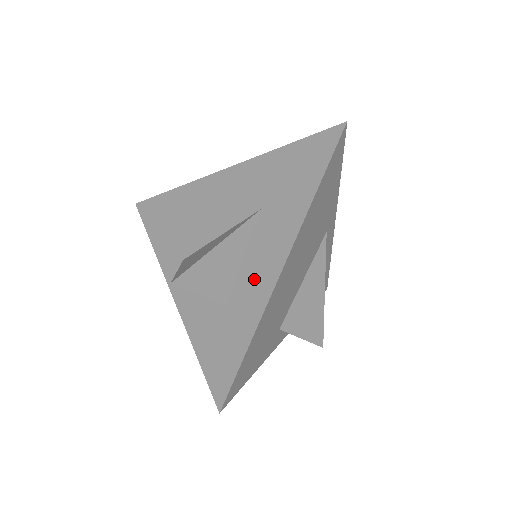
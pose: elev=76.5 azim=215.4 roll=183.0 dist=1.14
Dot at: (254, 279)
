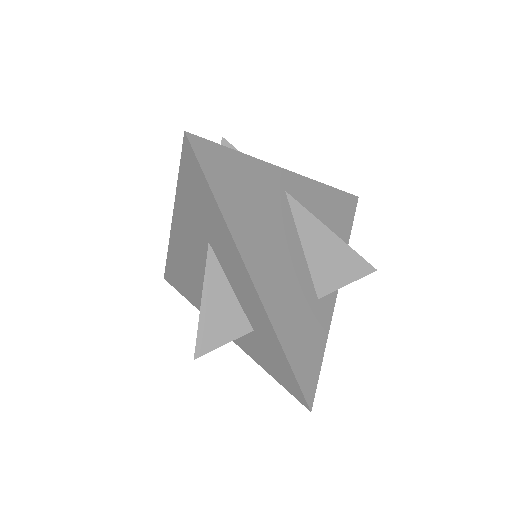
Dot at: (248, 301)
